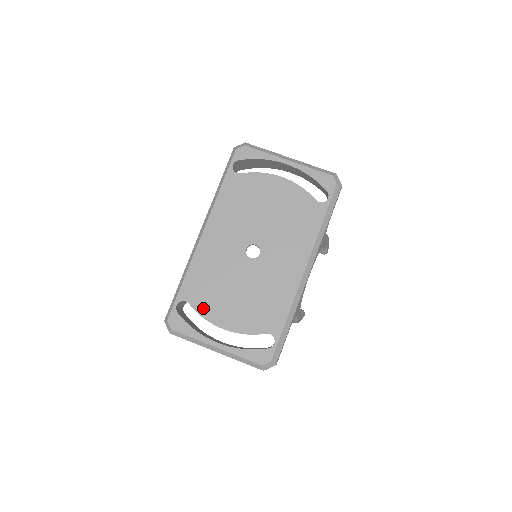
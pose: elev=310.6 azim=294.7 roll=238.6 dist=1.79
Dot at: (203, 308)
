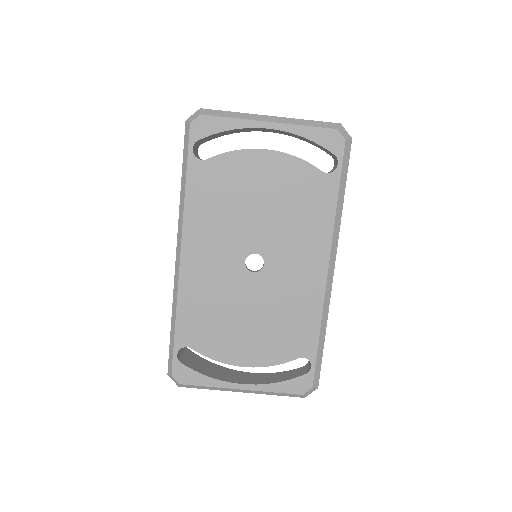
Dot at: (211, 349)
